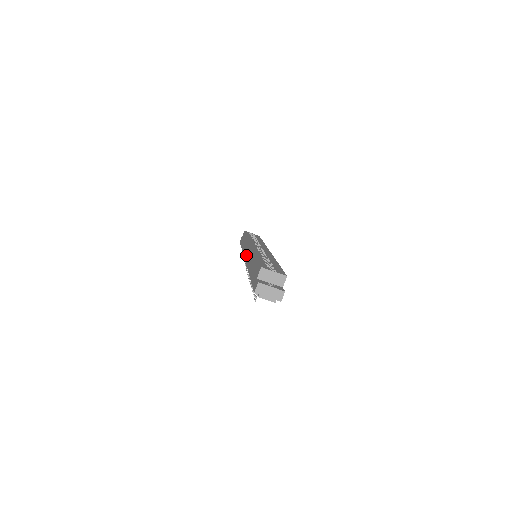
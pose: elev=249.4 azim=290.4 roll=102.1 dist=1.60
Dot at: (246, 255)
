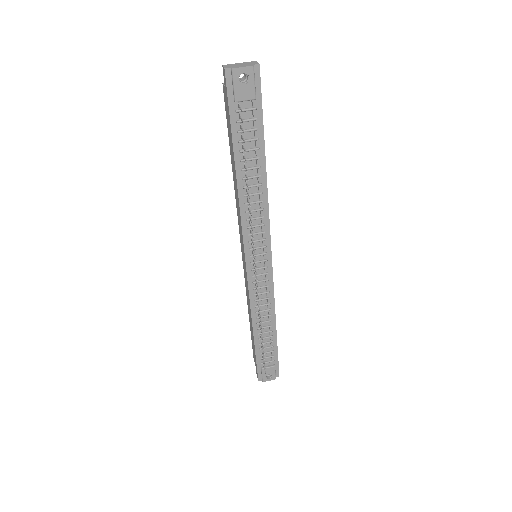
Dot at: (243, 257)
